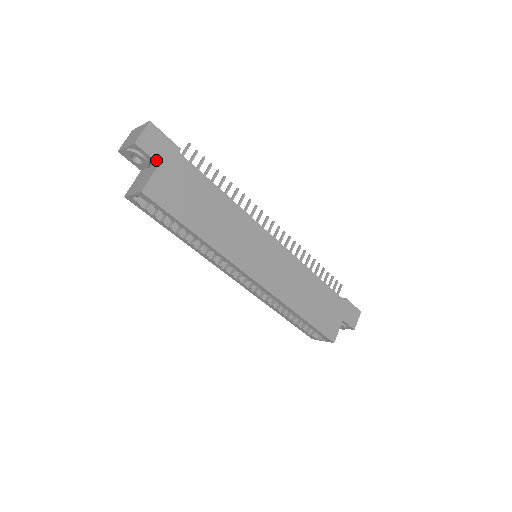
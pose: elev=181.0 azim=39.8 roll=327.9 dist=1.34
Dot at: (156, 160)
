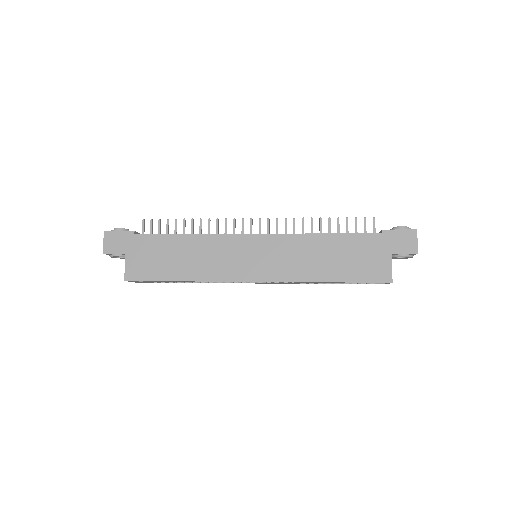
Dot at: (122, 253)
